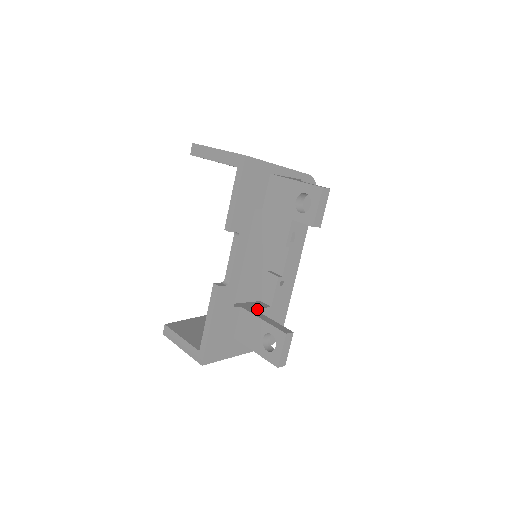
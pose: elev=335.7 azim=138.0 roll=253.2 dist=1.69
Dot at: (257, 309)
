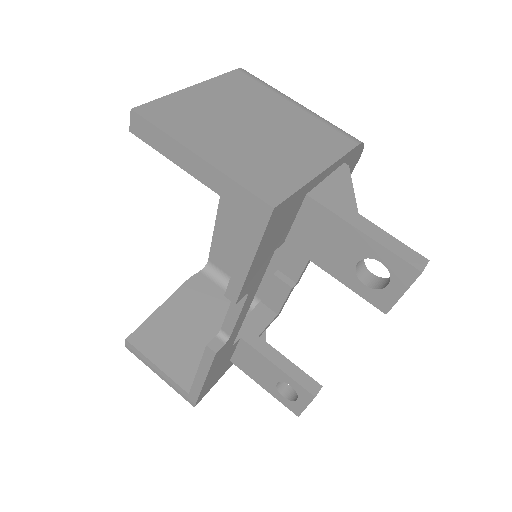
Dot at: (262, 332)
